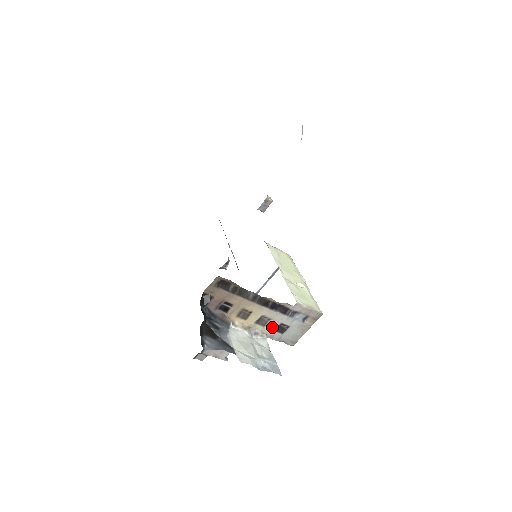
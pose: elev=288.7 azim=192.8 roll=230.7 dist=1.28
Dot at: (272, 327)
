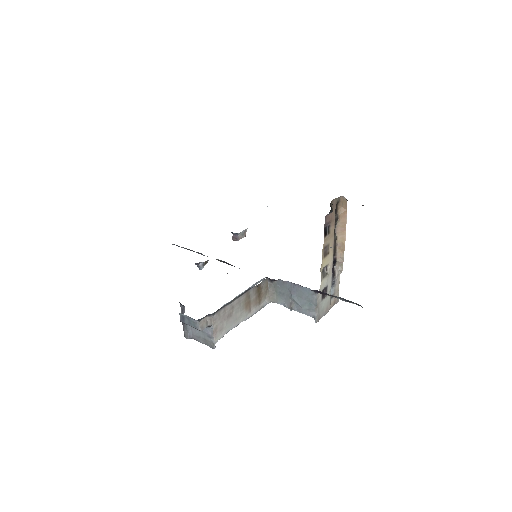
Dot at: (324, 284)
